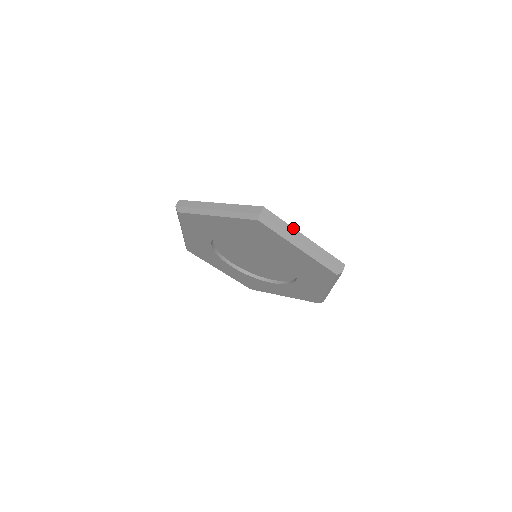
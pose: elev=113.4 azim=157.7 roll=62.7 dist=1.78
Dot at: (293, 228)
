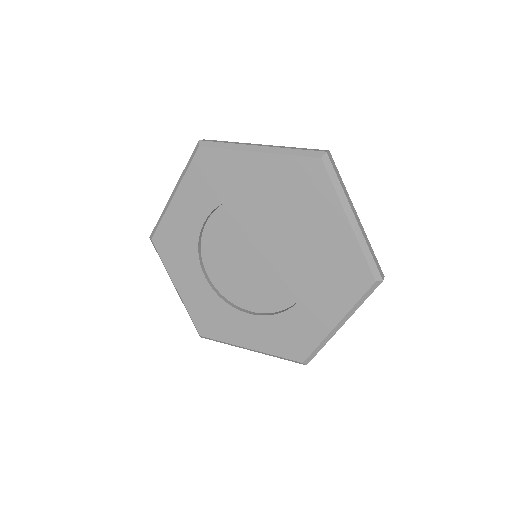
Dot at: (244, 143)
